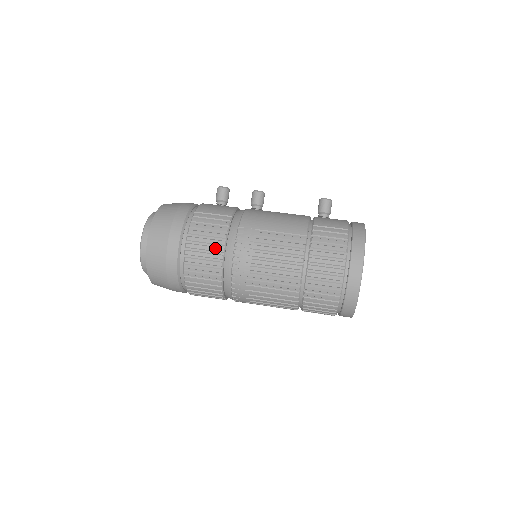
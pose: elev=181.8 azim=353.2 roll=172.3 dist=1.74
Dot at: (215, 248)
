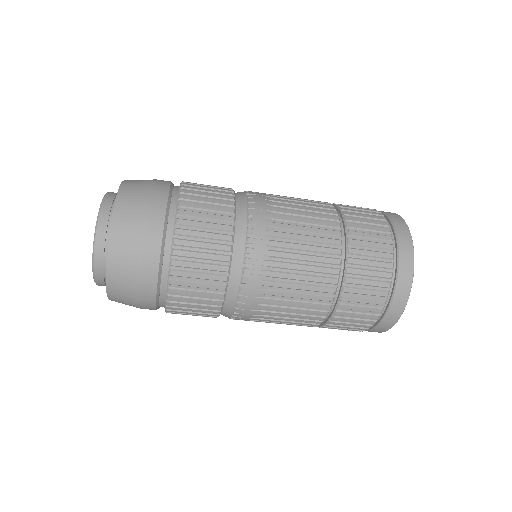
Dot at: (222, 201)
